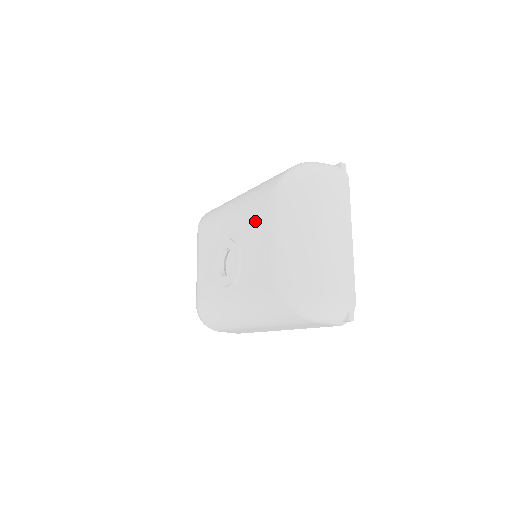
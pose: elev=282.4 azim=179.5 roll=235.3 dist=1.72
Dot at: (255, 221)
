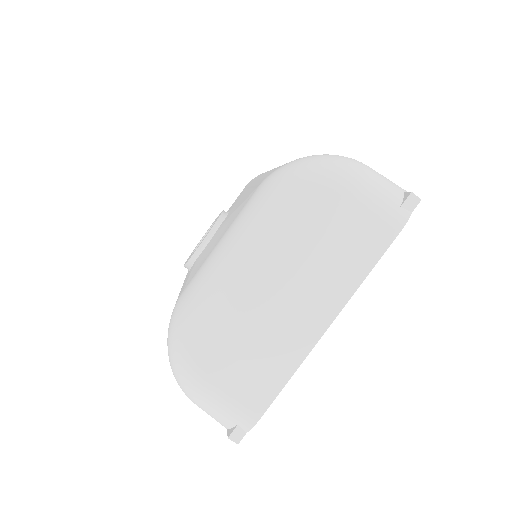
Dot at: (239, 206)
